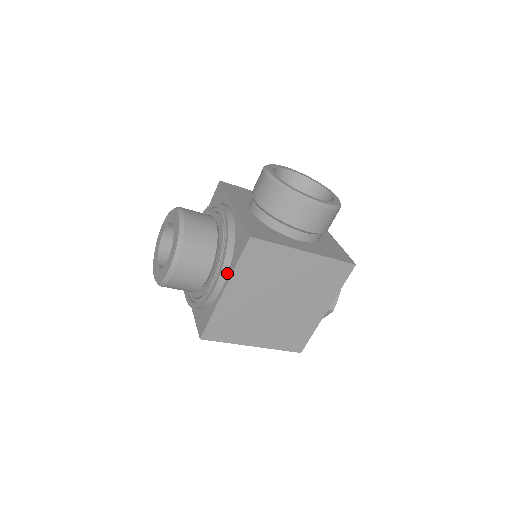
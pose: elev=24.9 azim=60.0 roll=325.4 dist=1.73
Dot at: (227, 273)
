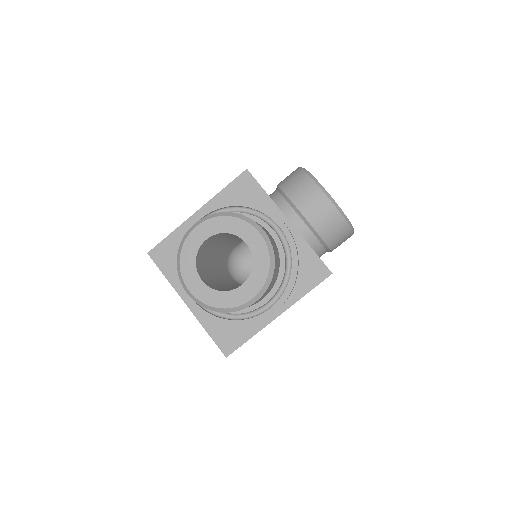
Dot at: (287, 299)
